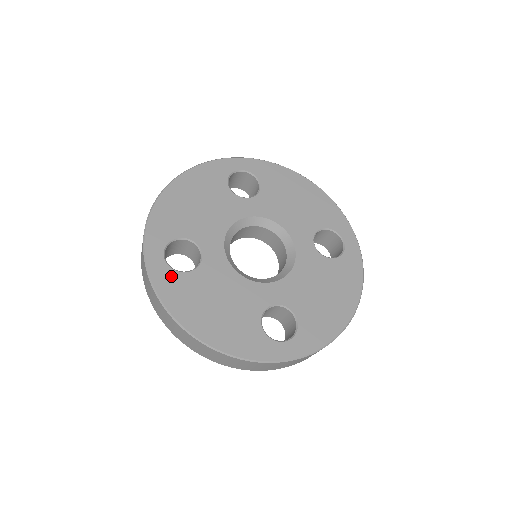
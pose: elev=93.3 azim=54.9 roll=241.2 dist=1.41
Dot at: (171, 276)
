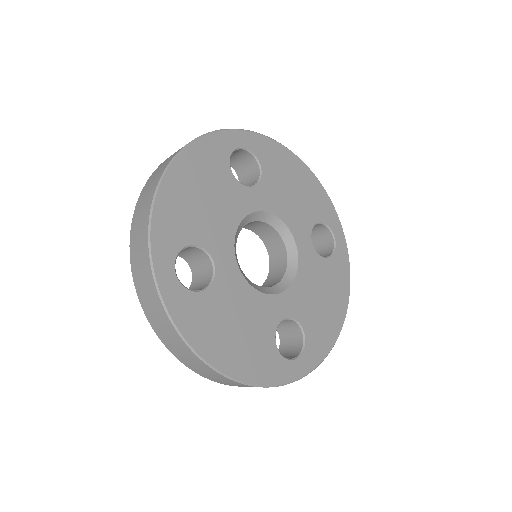
Dot at: (187, 299)
